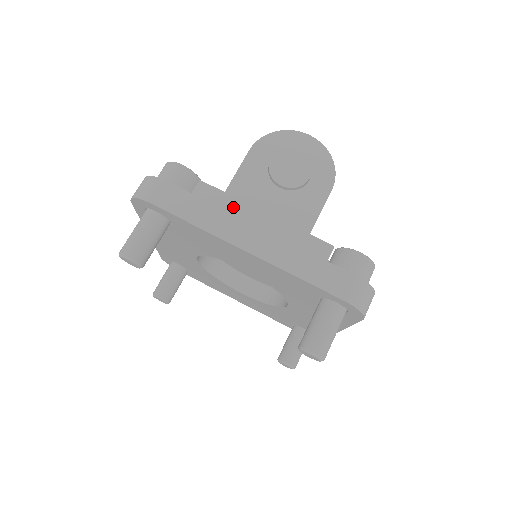
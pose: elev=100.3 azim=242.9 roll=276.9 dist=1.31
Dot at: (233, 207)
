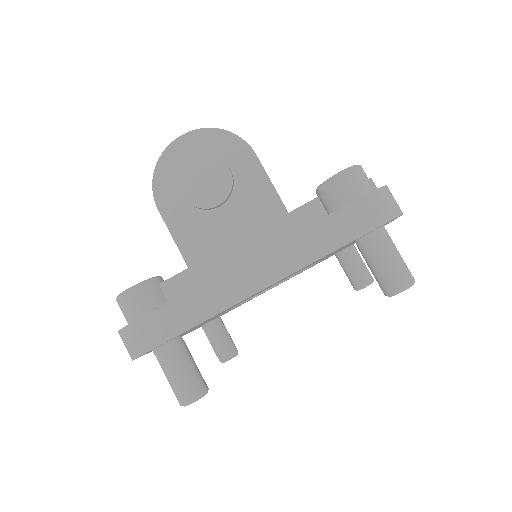
Dot at: (210, 270)
